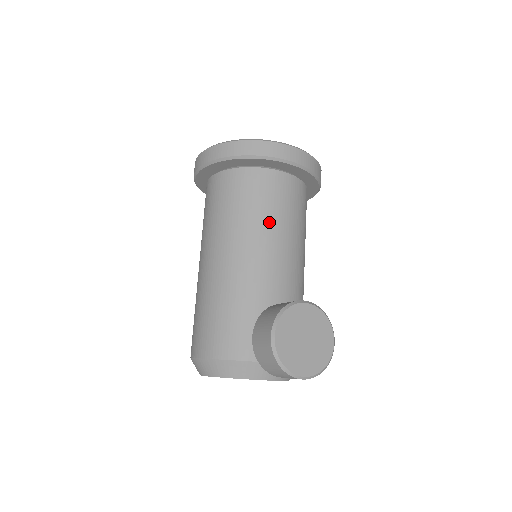
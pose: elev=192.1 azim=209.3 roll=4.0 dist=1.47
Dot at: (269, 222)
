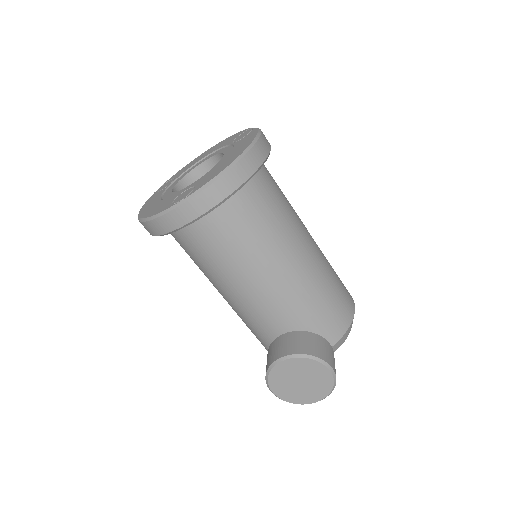
Dot at: (226, 270)
